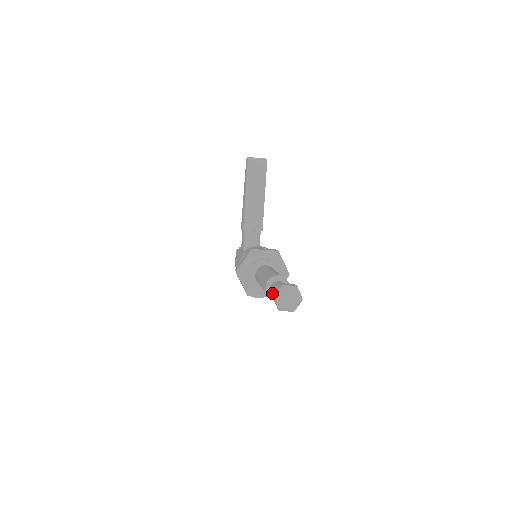
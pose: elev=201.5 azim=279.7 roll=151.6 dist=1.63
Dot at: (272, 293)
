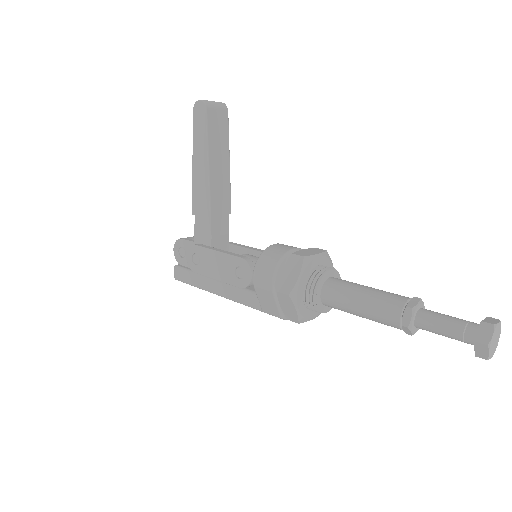
Dot at: (414, 327)
